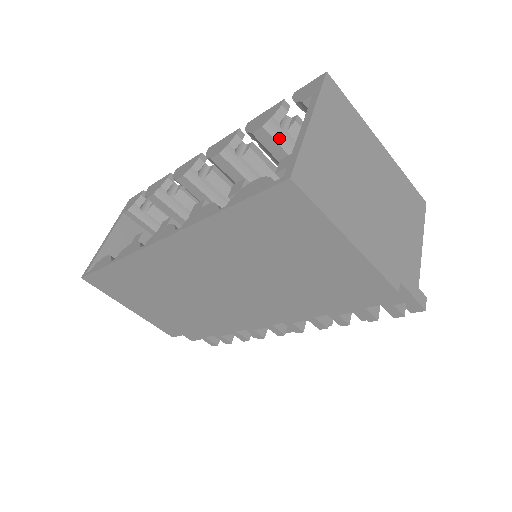
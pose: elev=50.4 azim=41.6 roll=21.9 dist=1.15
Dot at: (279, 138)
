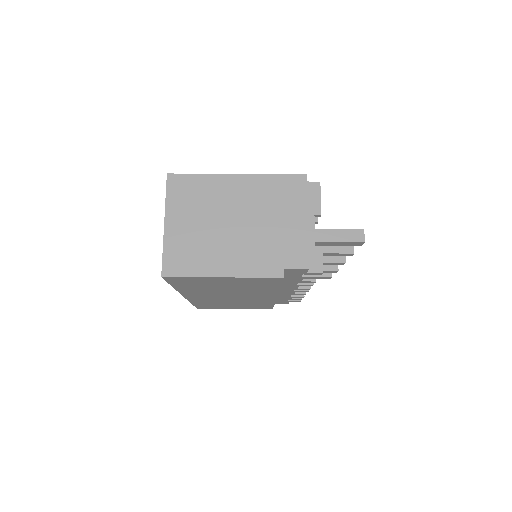
Dot at: occluded
